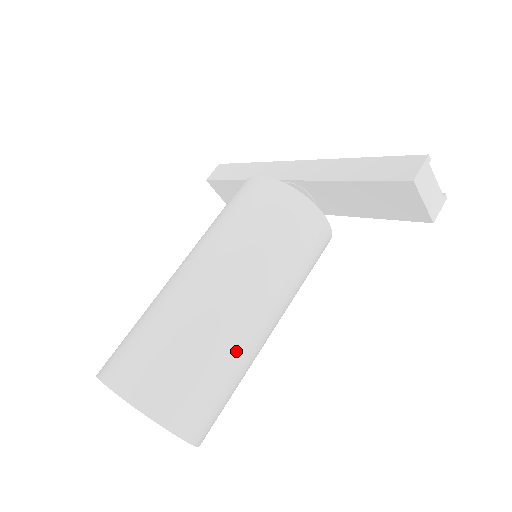
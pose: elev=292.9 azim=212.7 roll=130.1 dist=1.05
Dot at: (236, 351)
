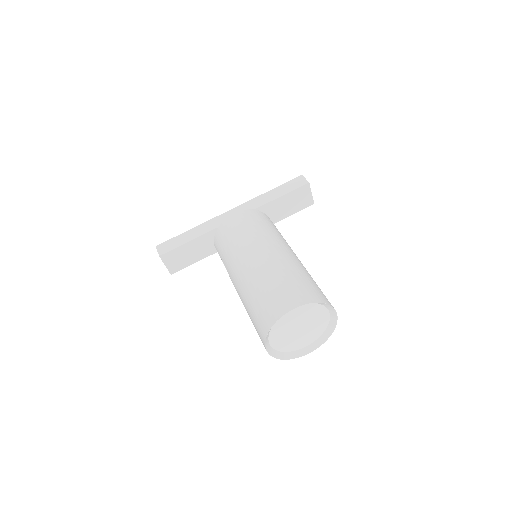
Dot at: occluded
